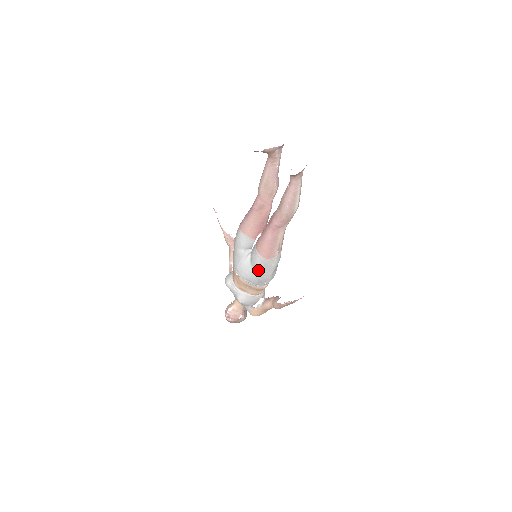
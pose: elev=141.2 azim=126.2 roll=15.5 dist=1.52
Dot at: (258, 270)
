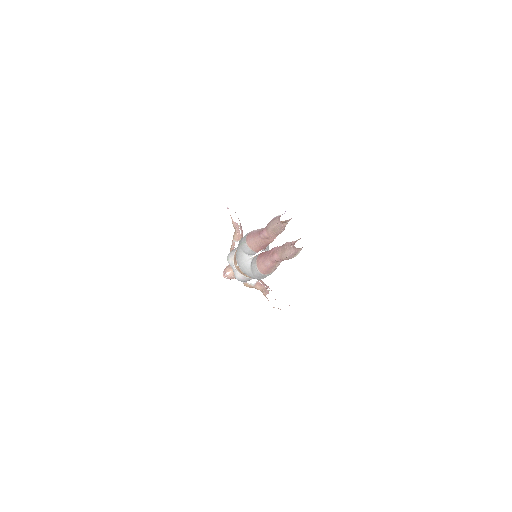
Dot at: (255, 275)
